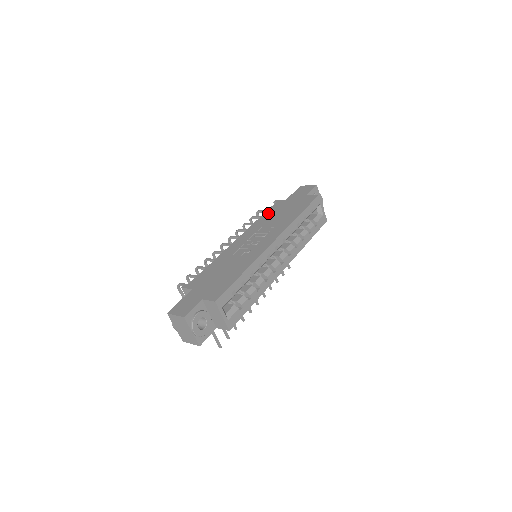
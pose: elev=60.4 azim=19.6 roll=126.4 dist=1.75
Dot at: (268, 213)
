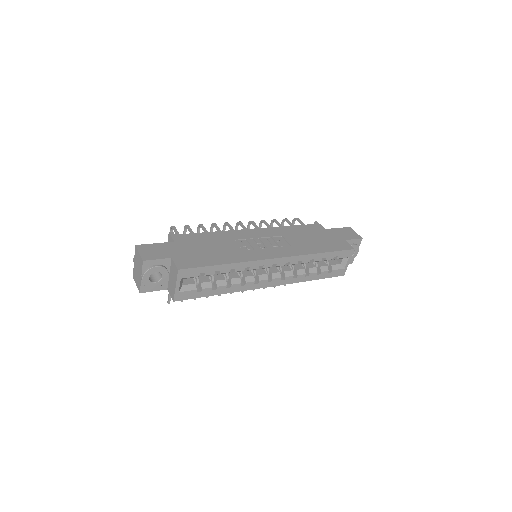
Dot at: (299, 228)
